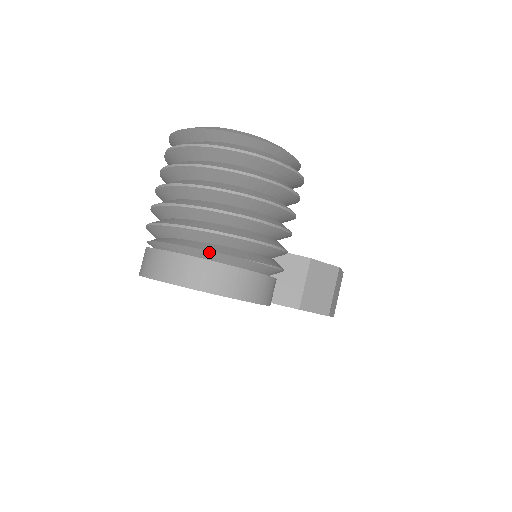
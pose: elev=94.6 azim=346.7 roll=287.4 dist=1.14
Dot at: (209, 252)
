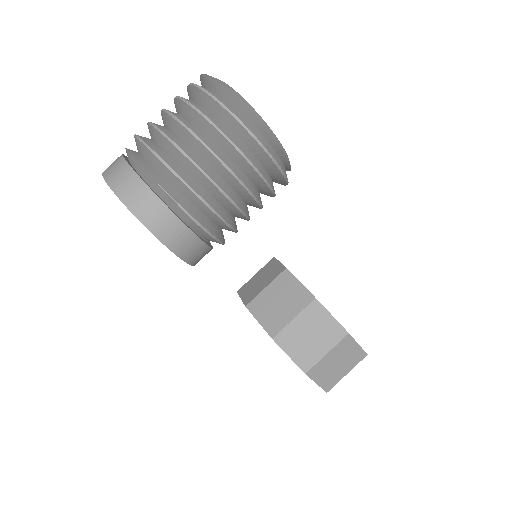
Dot at: (135, 161)
